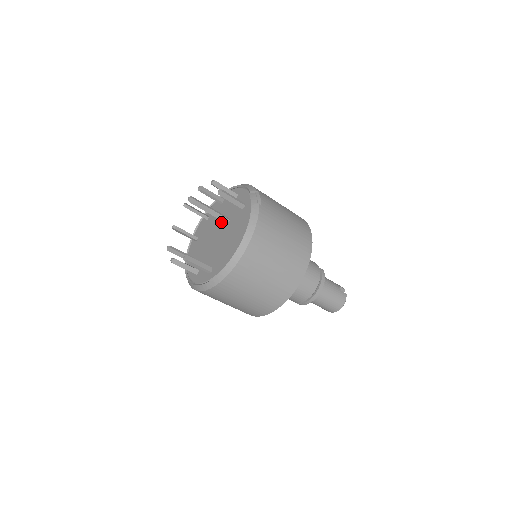
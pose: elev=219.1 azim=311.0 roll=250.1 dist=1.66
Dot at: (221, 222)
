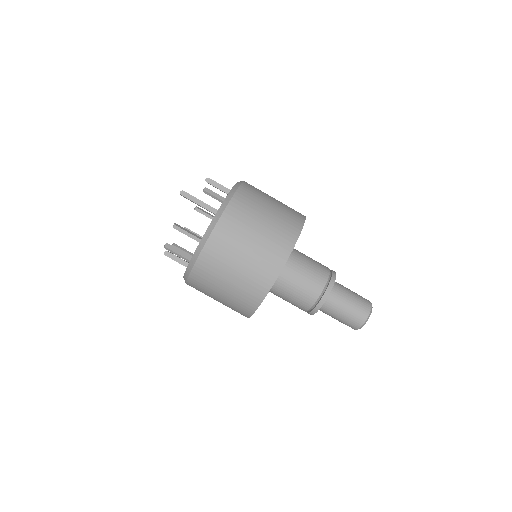
Dot at: occluded
